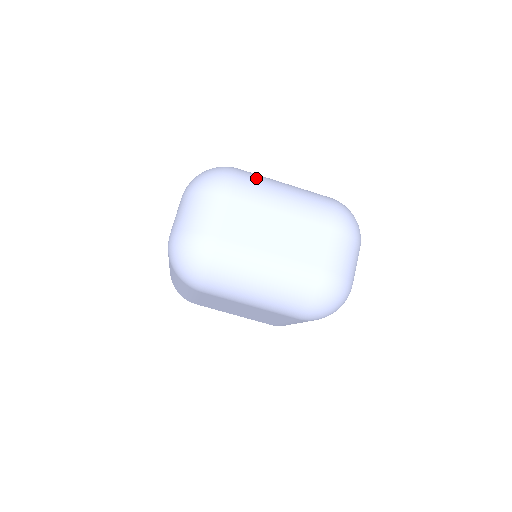
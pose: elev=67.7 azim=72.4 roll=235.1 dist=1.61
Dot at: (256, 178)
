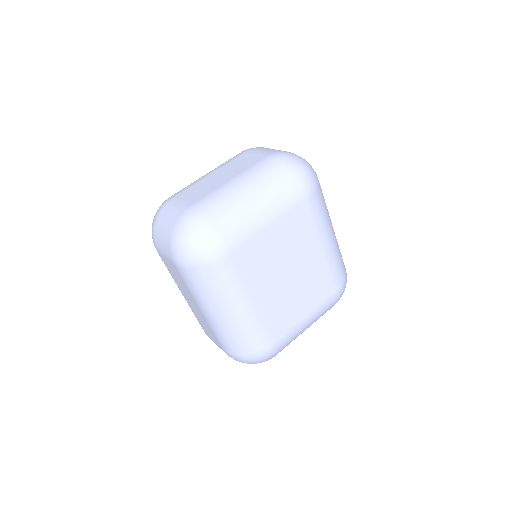
Dot at: occluded
